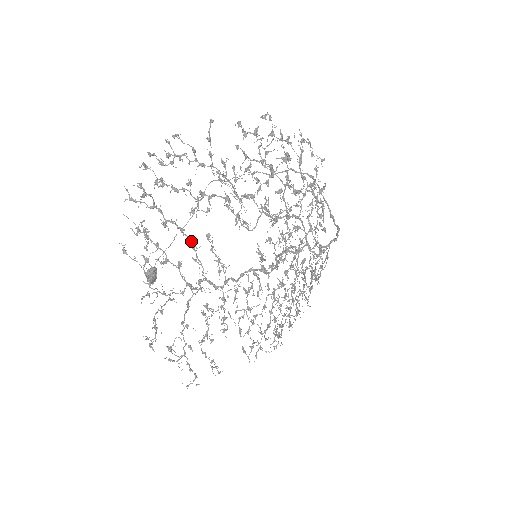
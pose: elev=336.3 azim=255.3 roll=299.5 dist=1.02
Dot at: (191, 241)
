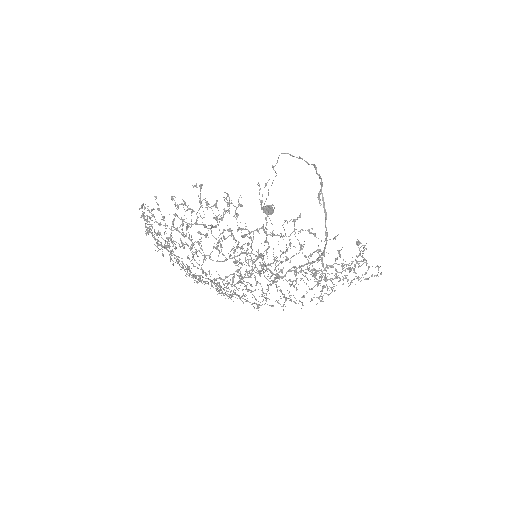
Dot at: (178, 260)
